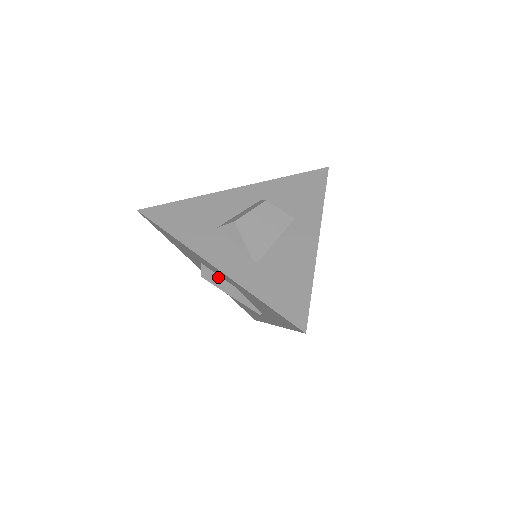
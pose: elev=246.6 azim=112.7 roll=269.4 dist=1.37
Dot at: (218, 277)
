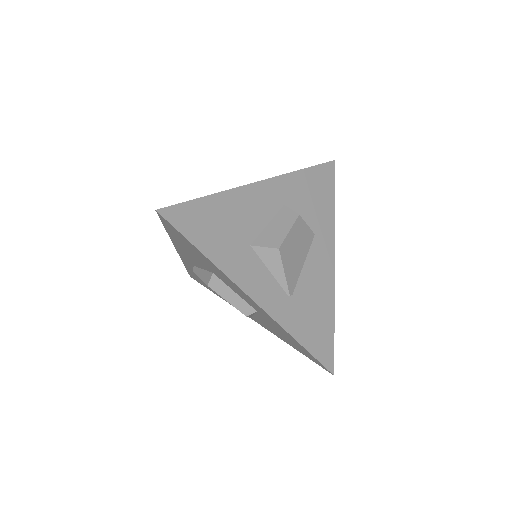
Dot at: (234, 294)
